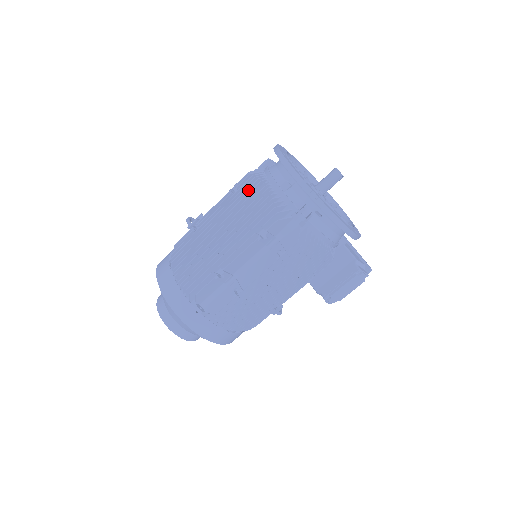
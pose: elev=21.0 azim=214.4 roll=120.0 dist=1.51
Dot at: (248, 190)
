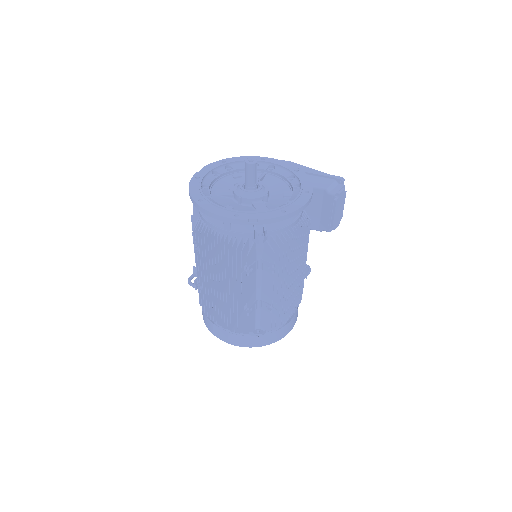
Dot at: (206, 244)
